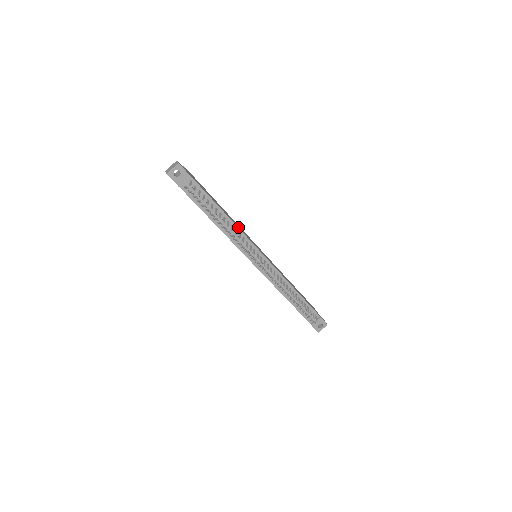
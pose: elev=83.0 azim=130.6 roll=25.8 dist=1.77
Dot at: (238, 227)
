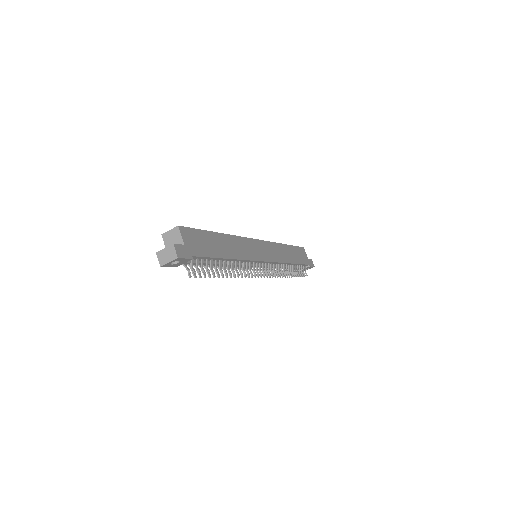
Dot at: (242, 257)
